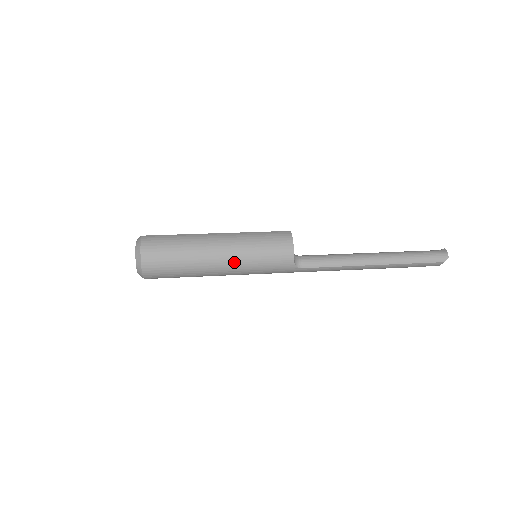
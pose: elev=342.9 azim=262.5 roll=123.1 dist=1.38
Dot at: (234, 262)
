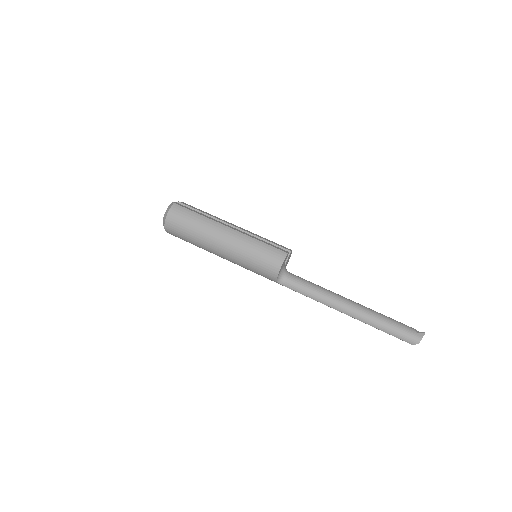
Dot at: (230, 257)
